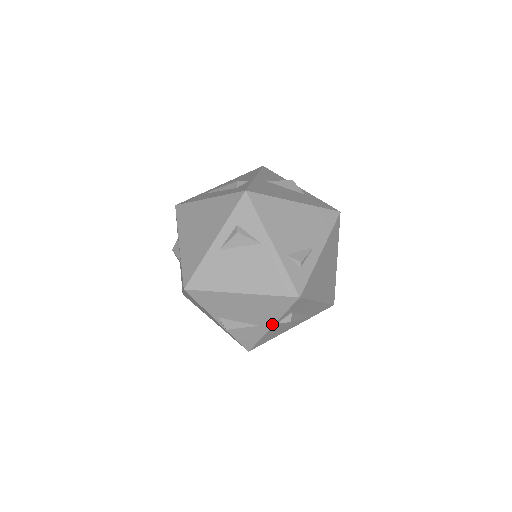
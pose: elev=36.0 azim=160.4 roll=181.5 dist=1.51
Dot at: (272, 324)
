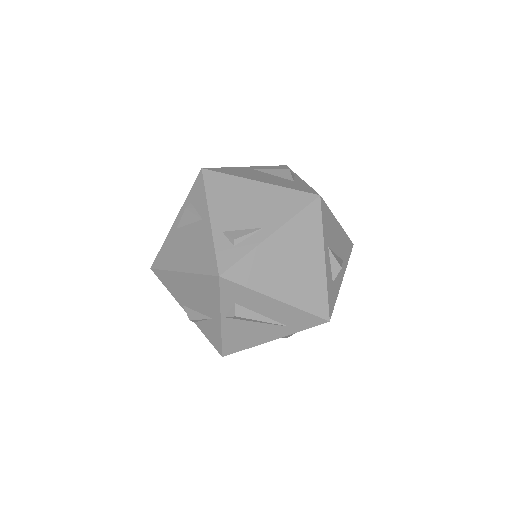
Dot at: (219, 316)
